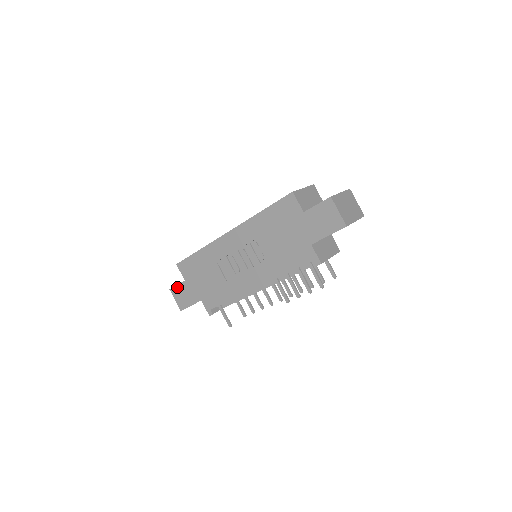
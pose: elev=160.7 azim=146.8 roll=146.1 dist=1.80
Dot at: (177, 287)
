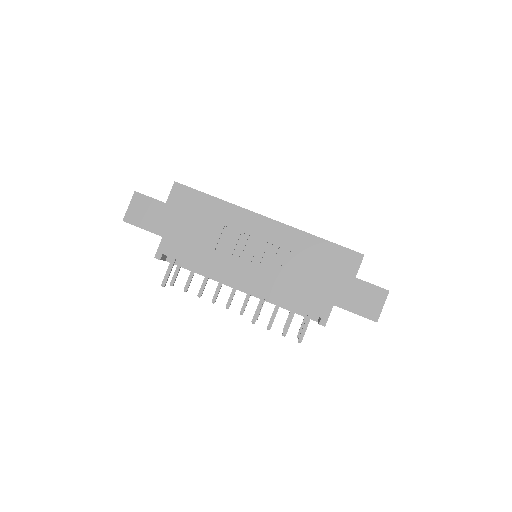
Dot at: (148, 199)
